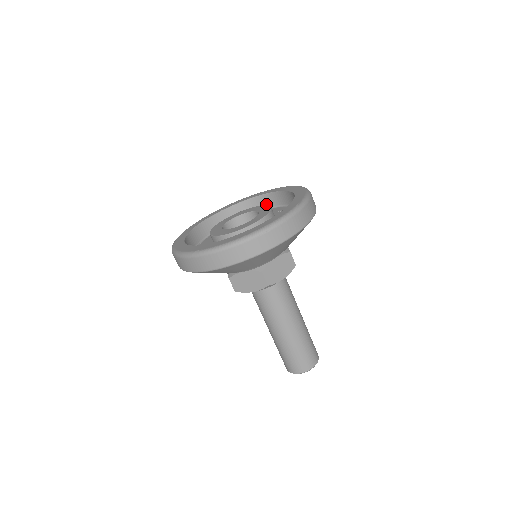
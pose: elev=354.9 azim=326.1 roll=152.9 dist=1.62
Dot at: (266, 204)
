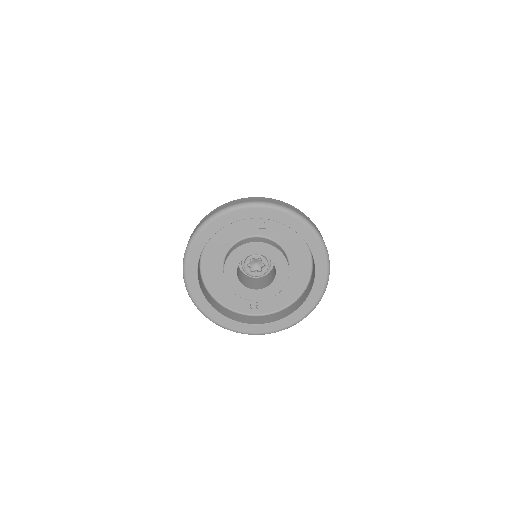
Dot at: occluded
